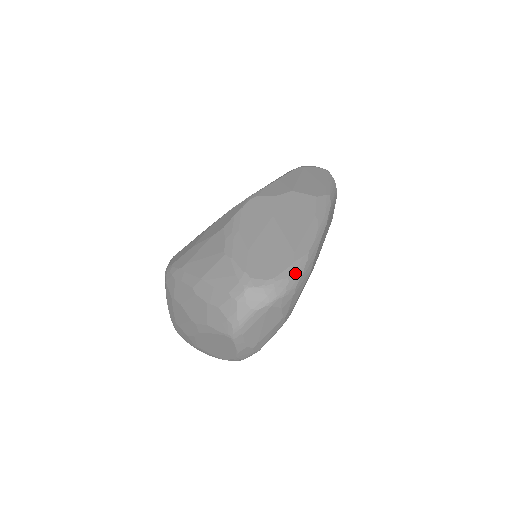
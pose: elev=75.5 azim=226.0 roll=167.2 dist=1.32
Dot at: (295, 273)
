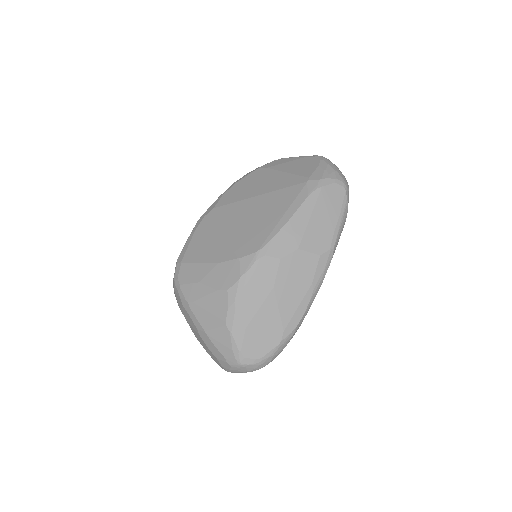
Dot at: (280, 349)
